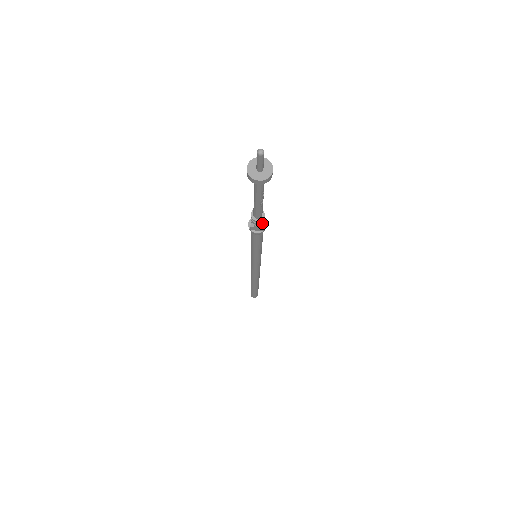
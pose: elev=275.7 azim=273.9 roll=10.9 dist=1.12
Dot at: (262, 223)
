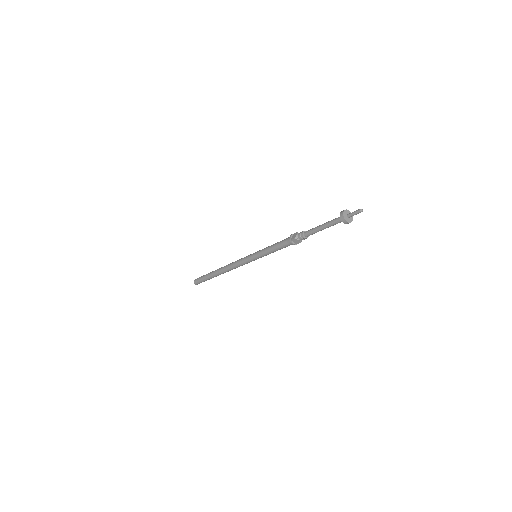
Dot at: occluded
